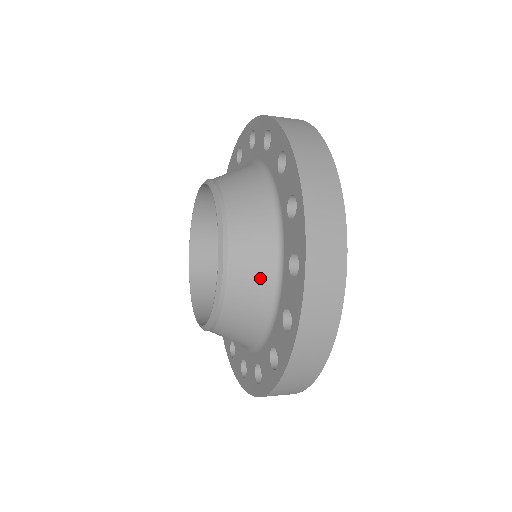
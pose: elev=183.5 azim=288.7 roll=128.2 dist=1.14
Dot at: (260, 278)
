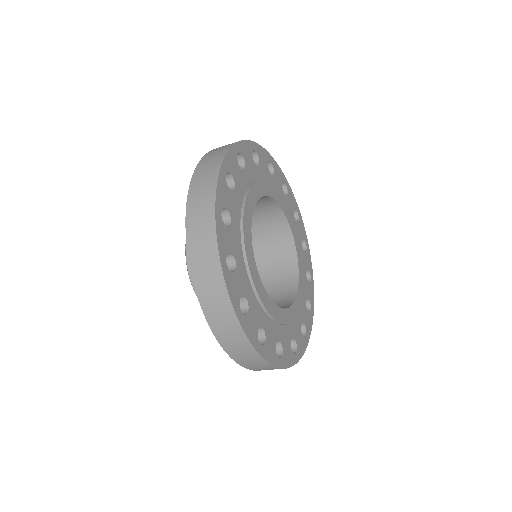
Dot at: occluded
